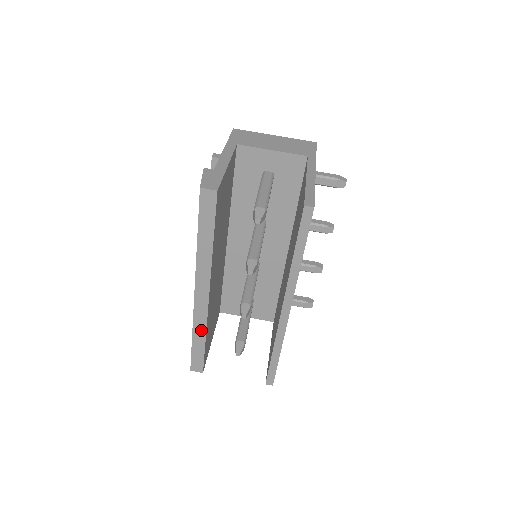
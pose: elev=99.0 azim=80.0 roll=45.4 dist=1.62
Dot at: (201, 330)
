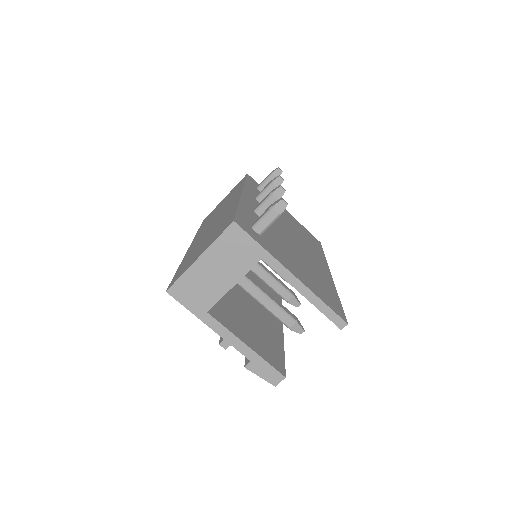
Dot at: occluded
